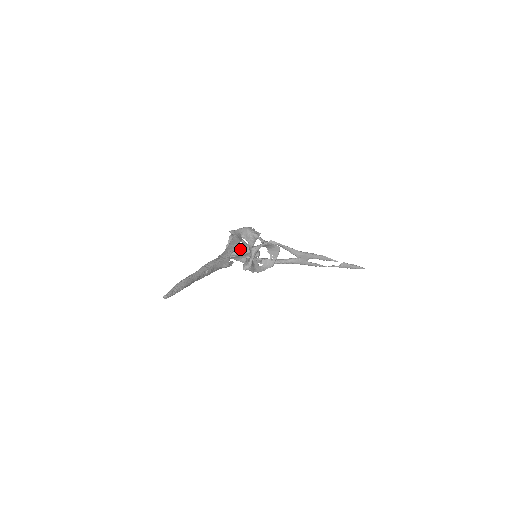
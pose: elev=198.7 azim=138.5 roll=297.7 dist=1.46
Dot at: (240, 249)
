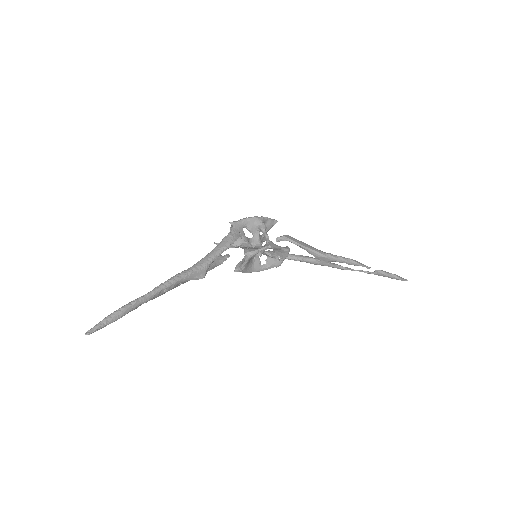
Dot at: (242, 241)
